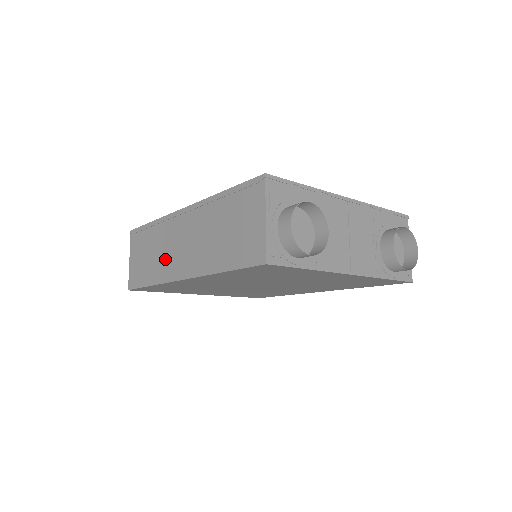
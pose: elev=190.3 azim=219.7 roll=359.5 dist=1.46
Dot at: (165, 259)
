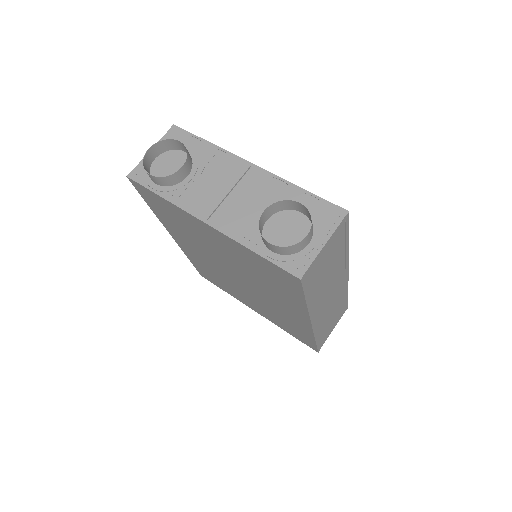
Dot at: occluded
